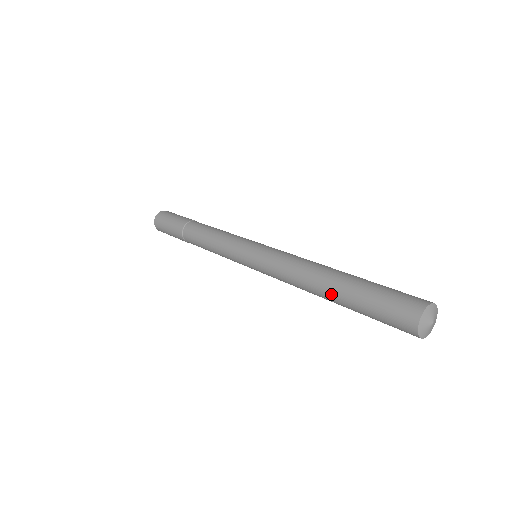
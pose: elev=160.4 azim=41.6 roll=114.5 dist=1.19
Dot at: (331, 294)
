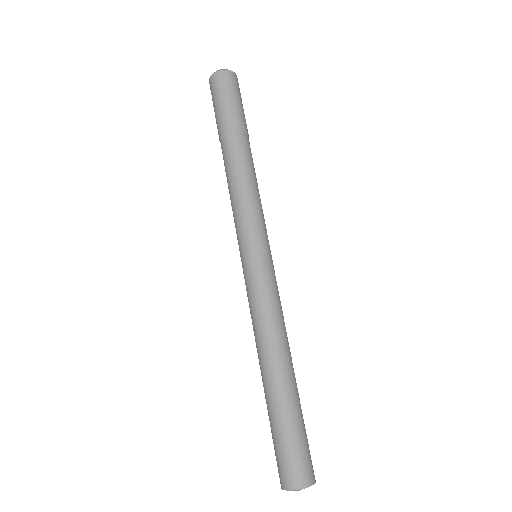
Dot at: occluded
